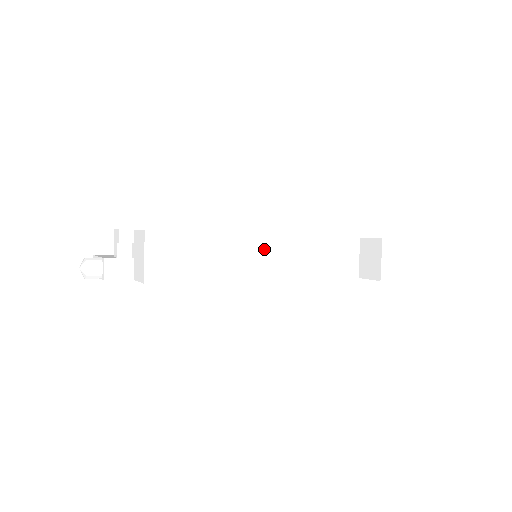
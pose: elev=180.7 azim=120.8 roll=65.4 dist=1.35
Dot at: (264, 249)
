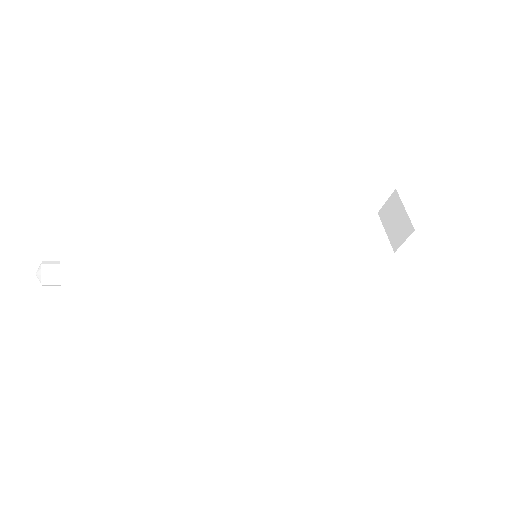
Dot at: (250, 221)
